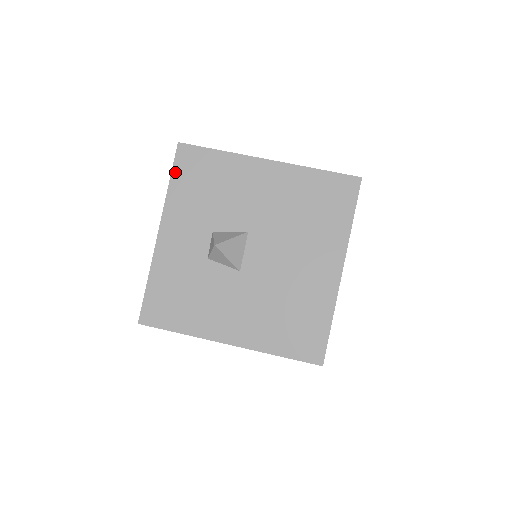
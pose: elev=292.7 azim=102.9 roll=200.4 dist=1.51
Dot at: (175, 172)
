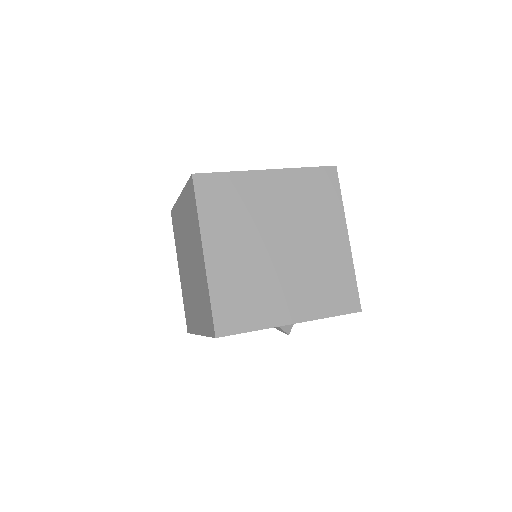
Dot at: occluded
